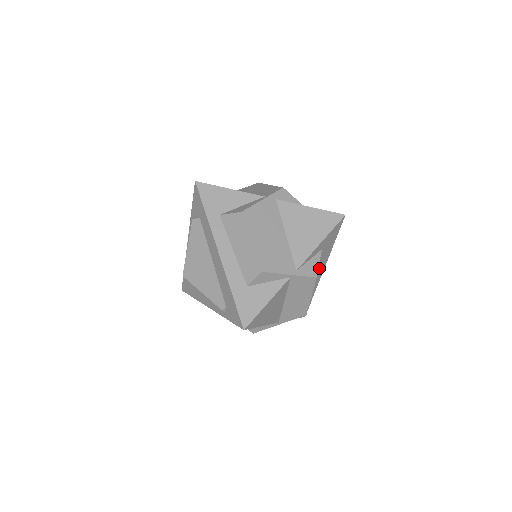
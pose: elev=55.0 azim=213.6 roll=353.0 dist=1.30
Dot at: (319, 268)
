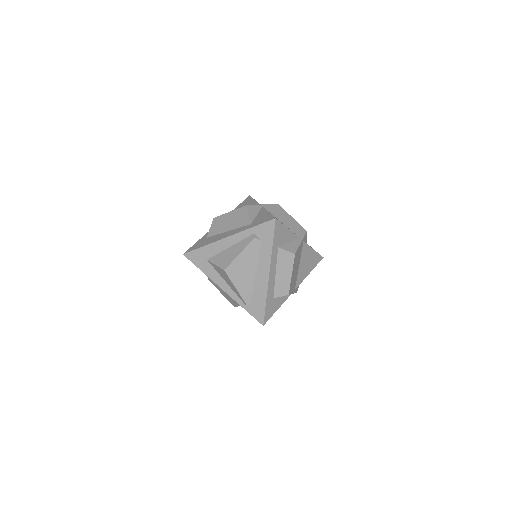
Dot at: occluded
